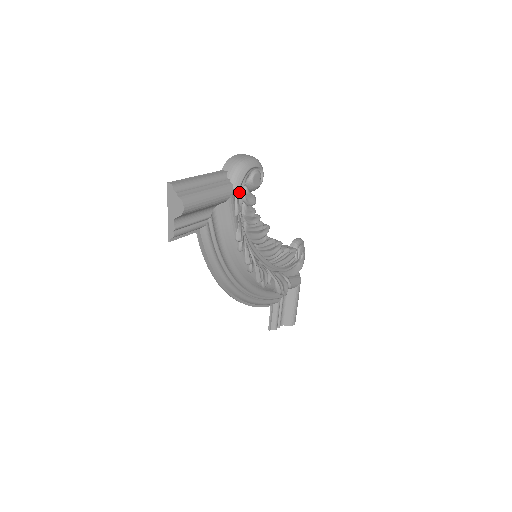
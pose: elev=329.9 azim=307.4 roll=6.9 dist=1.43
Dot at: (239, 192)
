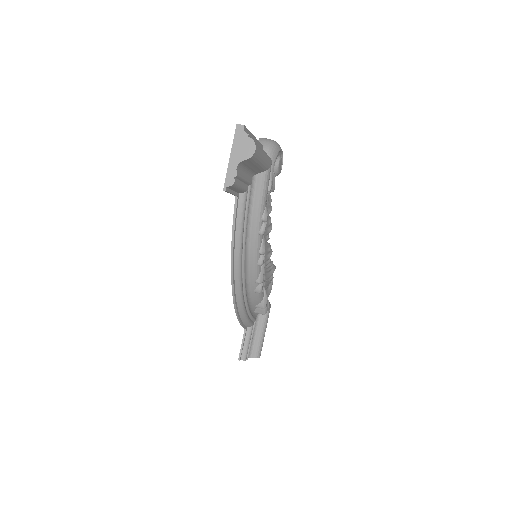
Dot at: (271, 169)
